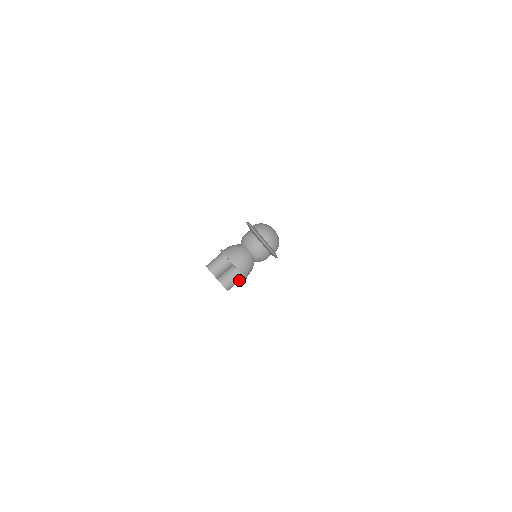
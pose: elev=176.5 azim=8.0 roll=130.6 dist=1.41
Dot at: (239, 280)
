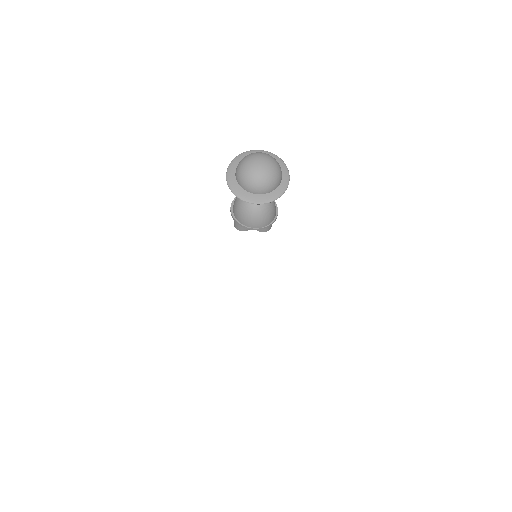
Dot at: occluded
